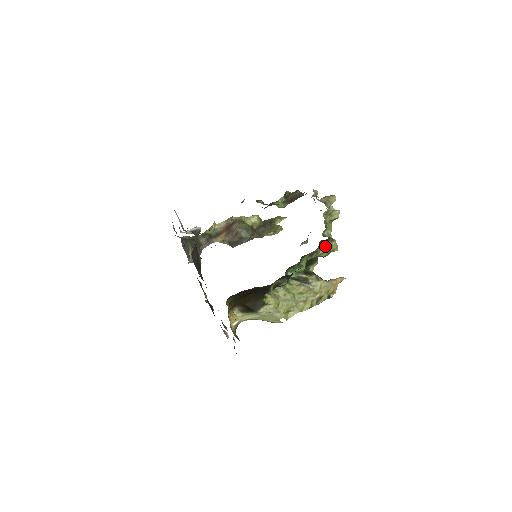
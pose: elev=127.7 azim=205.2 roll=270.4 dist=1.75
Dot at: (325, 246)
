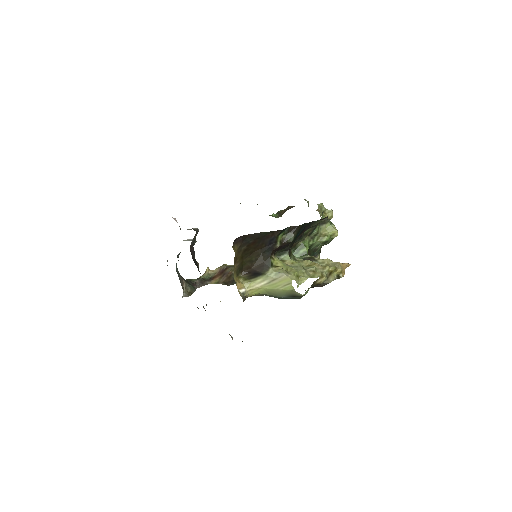
Dot at: (325, 230)
